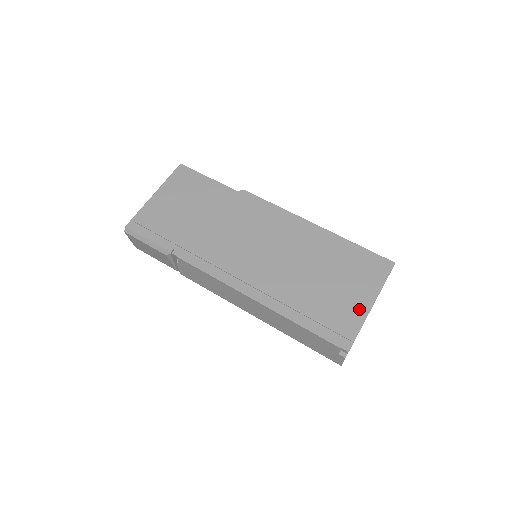
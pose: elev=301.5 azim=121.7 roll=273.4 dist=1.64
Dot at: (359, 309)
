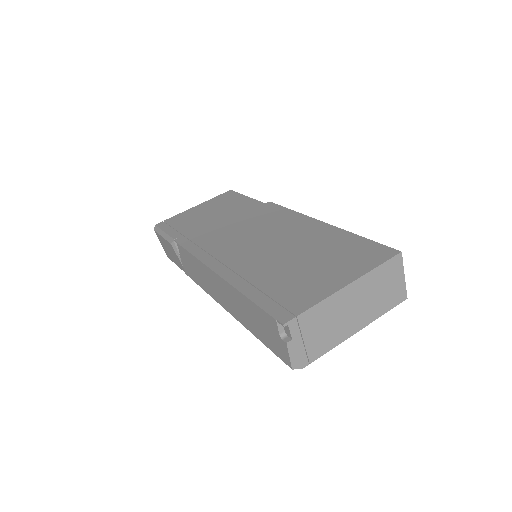
Dot at: (325, 288)
